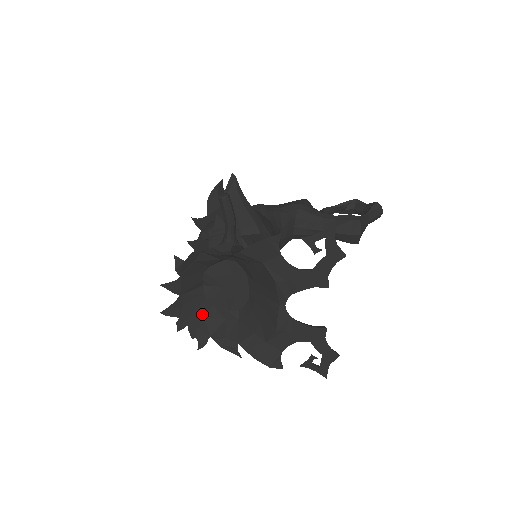
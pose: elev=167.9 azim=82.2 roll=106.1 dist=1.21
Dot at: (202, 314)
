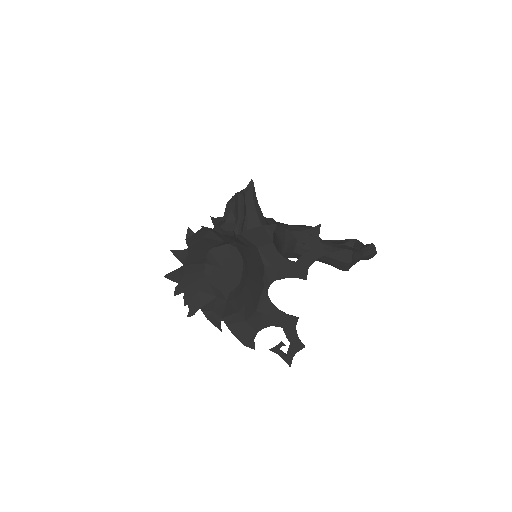
Dot at: (198, 287)
